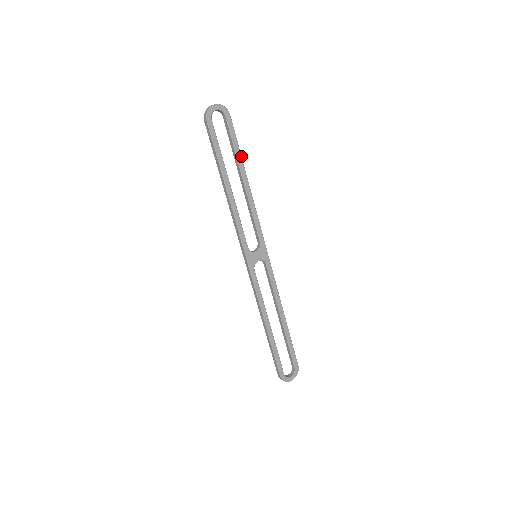
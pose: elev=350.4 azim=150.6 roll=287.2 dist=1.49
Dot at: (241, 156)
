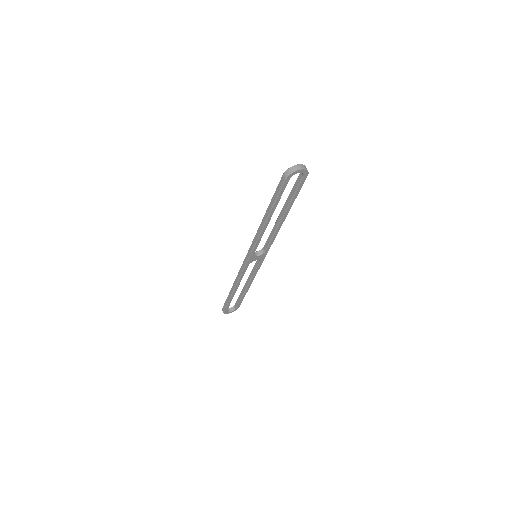
Dot at: occluded
